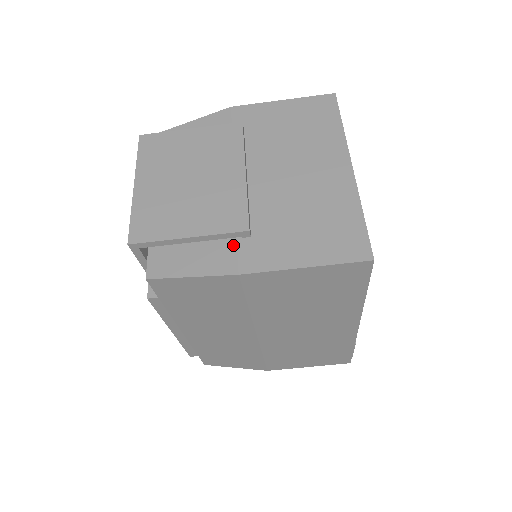
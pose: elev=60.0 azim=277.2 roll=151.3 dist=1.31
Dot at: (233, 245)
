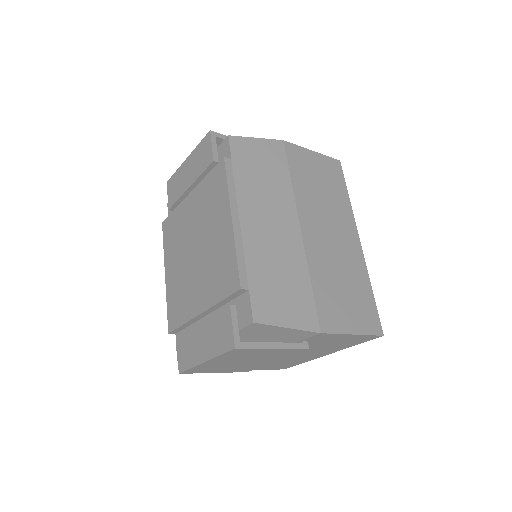
Dot at: occluded
